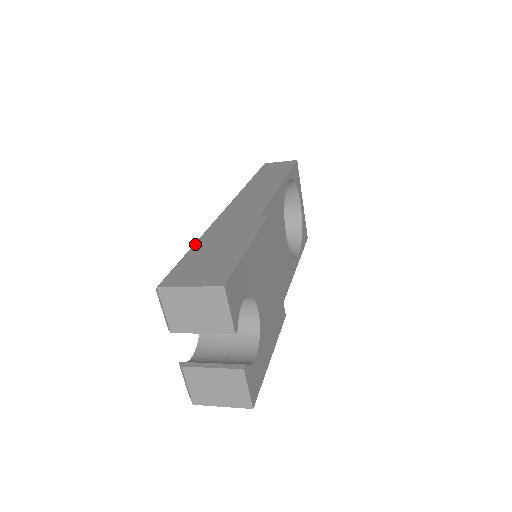
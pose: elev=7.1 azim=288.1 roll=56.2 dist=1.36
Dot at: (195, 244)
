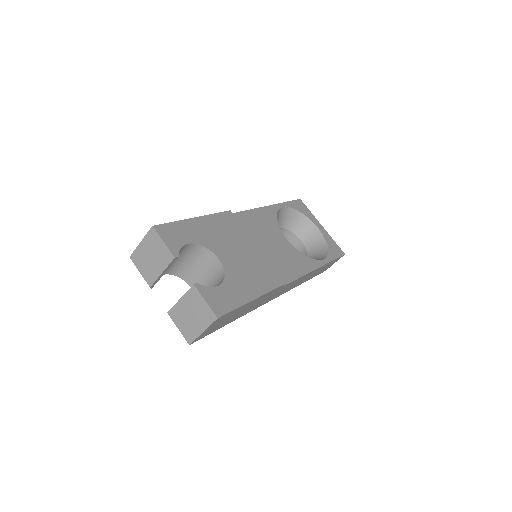
Dot at: occluded
